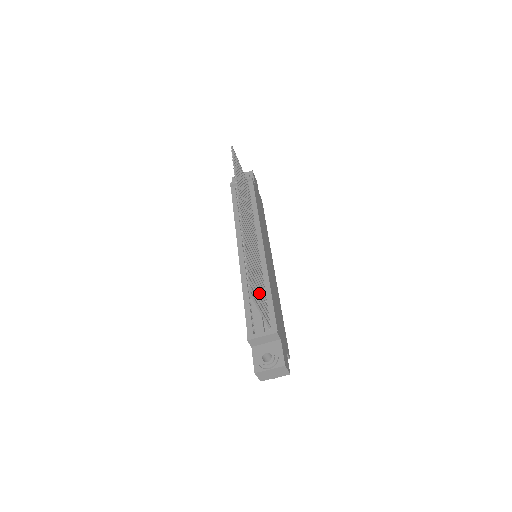
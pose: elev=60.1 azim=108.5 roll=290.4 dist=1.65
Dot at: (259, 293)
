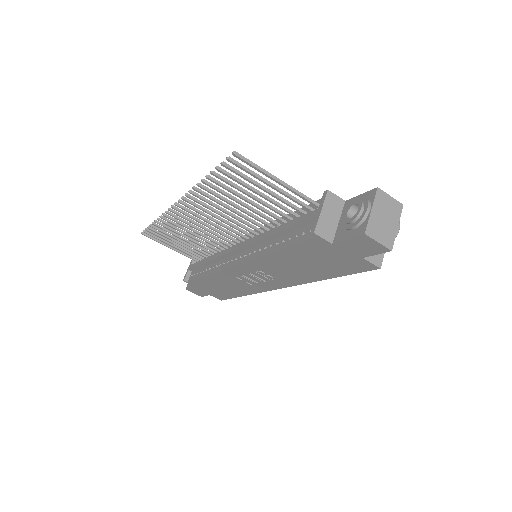
Dot at: (266, 197)
